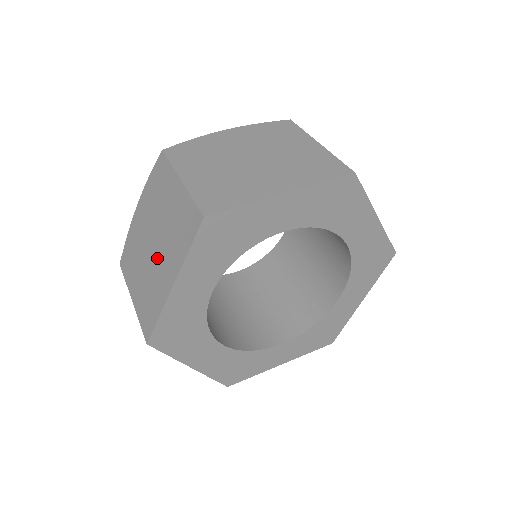
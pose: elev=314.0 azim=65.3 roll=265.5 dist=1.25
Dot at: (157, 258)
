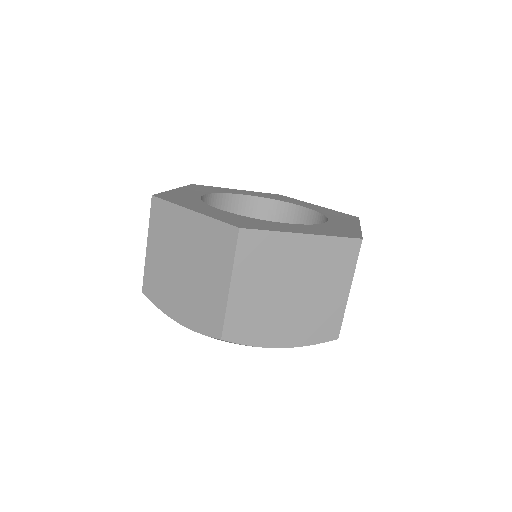
Dot at: occluded
